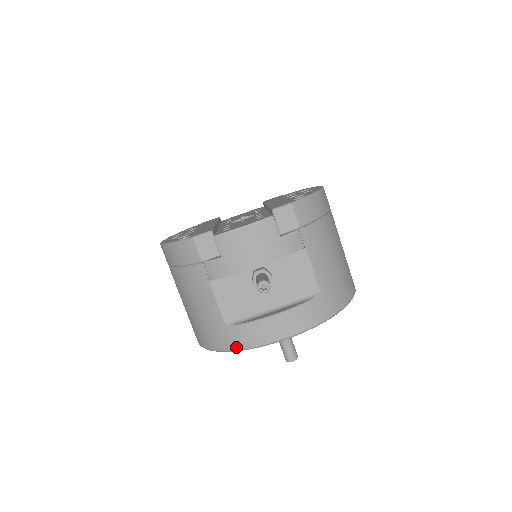
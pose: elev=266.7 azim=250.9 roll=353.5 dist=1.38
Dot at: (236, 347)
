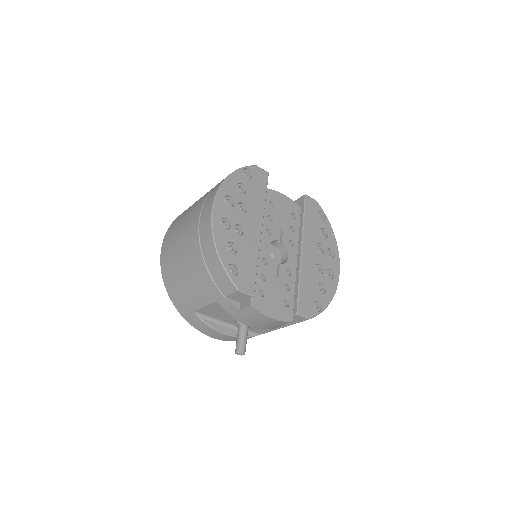
Dot at: (185, 318)
